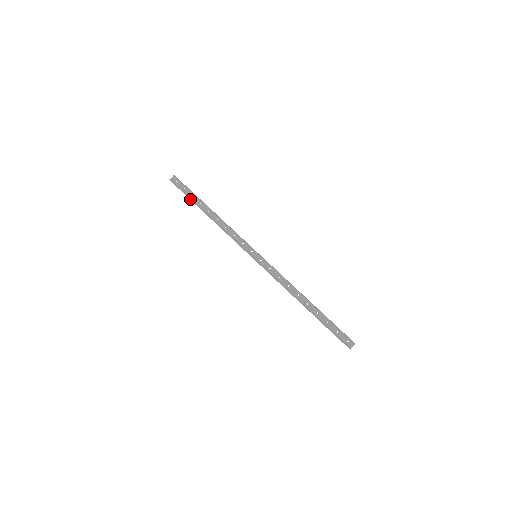
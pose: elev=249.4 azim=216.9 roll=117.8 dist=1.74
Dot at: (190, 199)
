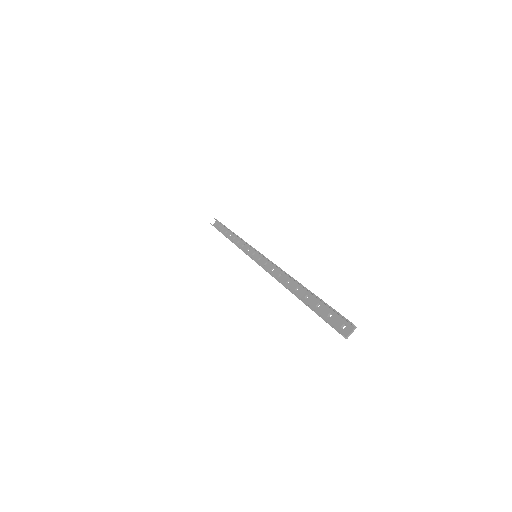
Dot at: (218, 230)
